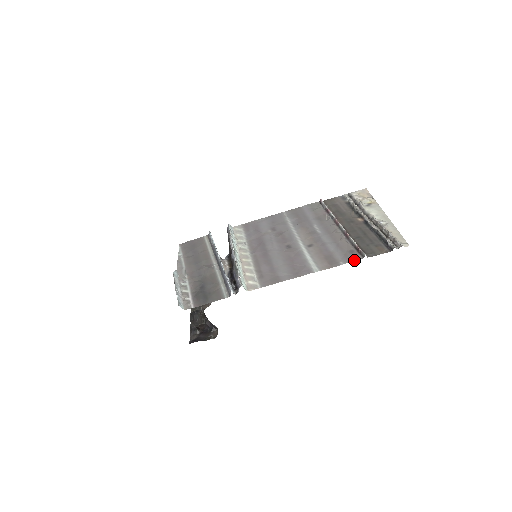
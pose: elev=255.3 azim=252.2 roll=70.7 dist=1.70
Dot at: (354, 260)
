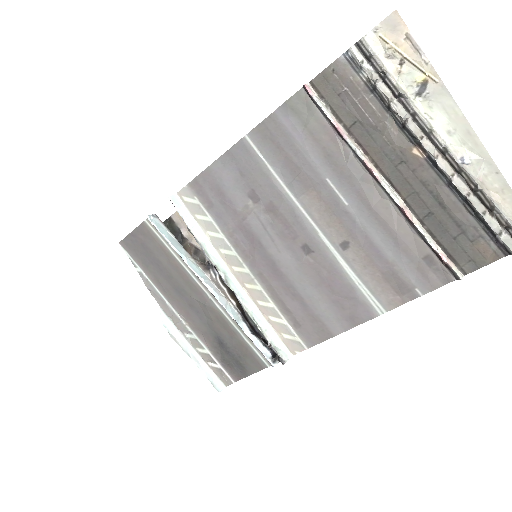
Dot at: (440, 285)
